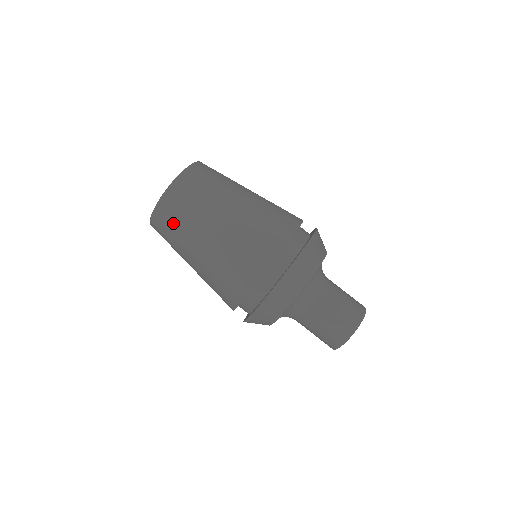
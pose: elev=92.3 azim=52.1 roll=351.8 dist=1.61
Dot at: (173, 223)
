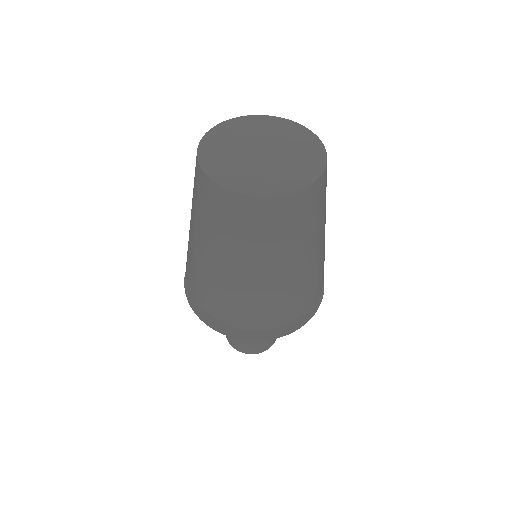
Dot at: (198, 199)
